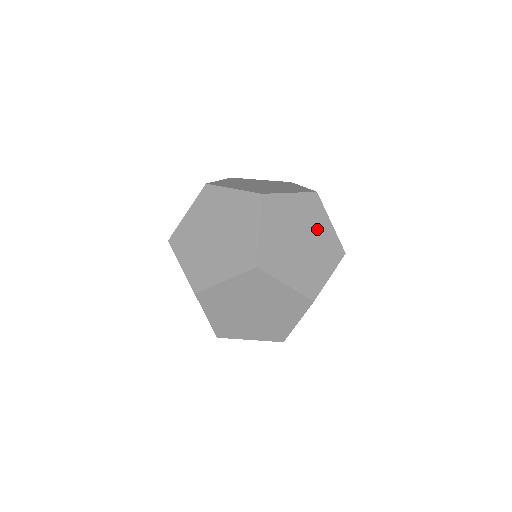
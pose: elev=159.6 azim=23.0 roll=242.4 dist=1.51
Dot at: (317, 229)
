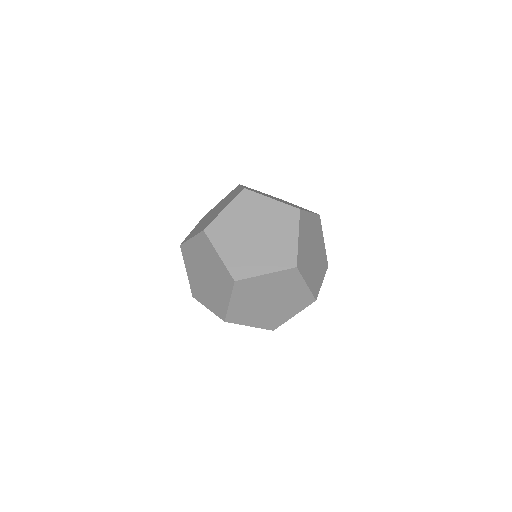
Dot at: (319, 244)
